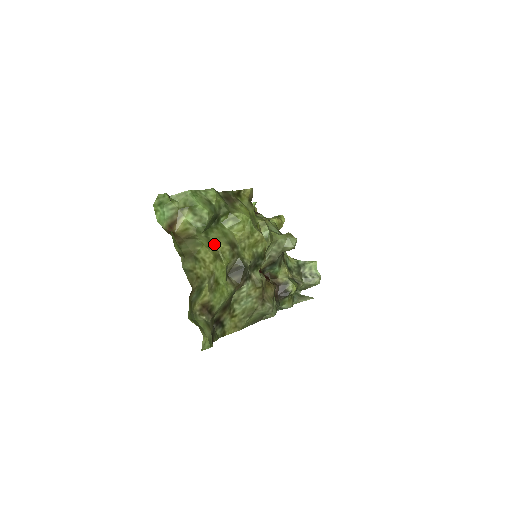
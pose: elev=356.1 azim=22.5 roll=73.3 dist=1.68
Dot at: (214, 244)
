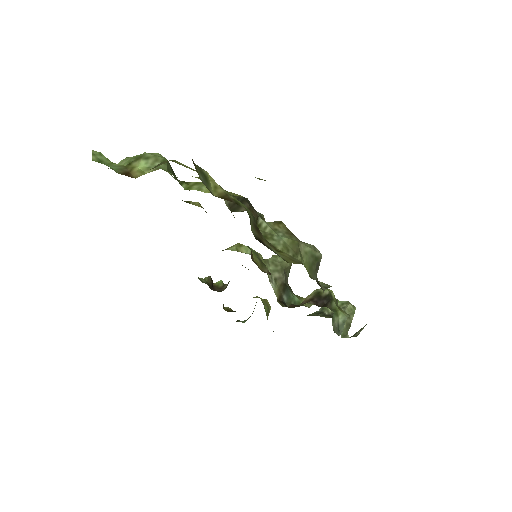
Dot at: occluded
